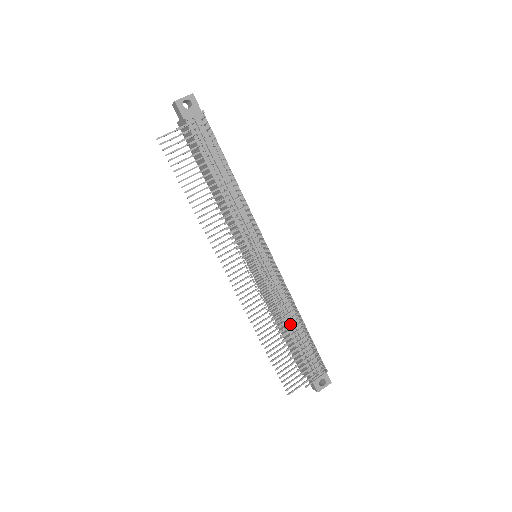
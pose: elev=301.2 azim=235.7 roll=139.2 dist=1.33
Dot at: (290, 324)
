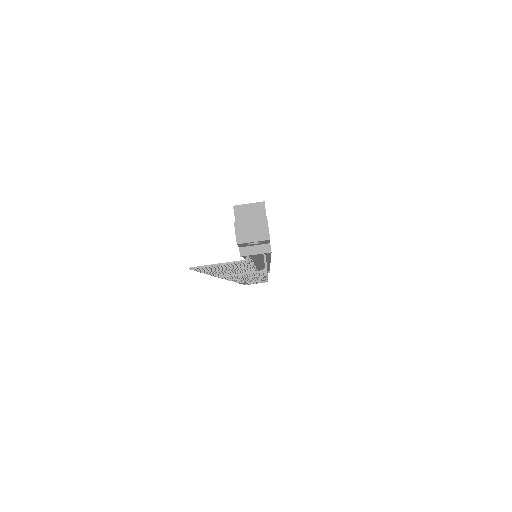
Dot at: (255, 282)
